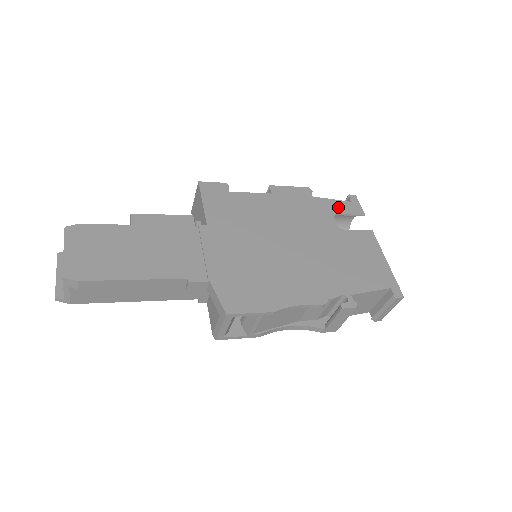
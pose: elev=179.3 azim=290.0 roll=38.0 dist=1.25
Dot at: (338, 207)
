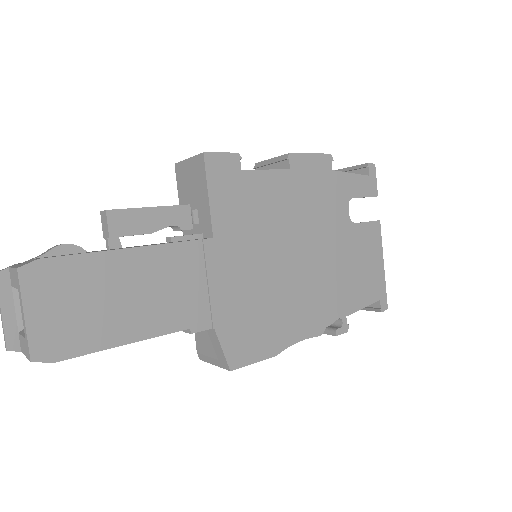
Dot at: (355, 186)
